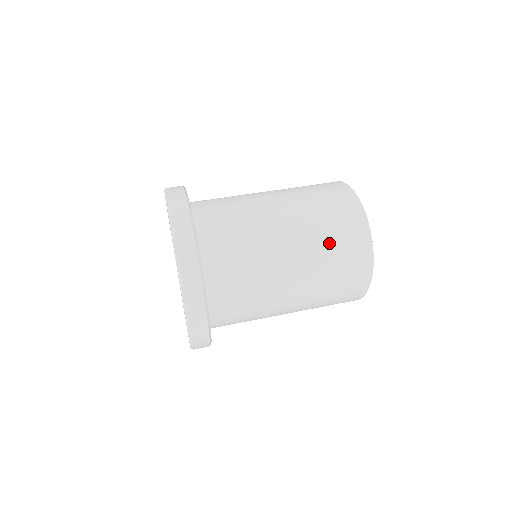
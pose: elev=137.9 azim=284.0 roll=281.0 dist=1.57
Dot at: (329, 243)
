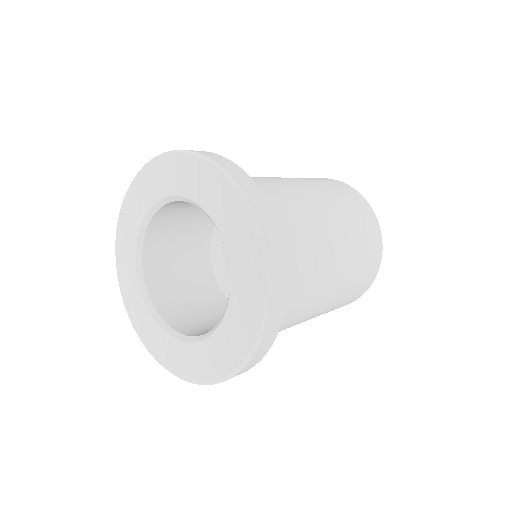
Dot at: (342, 200)
